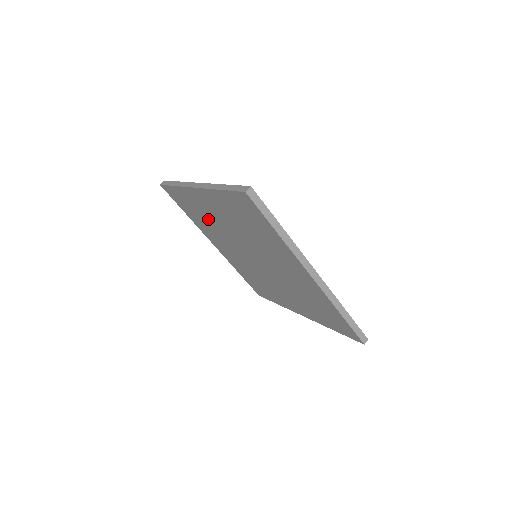
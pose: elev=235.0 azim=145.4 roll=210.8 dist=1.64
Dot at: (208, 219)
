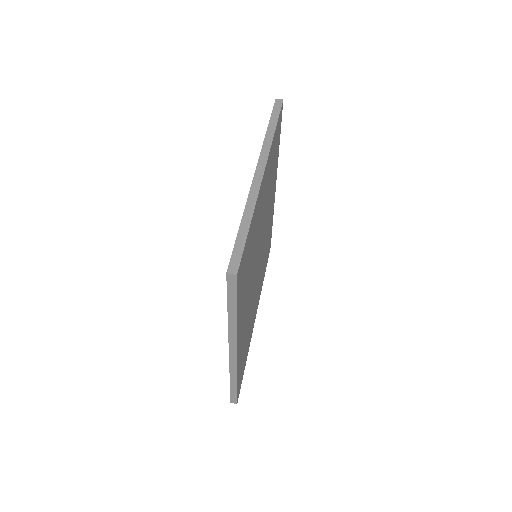
Dot at: occluded
